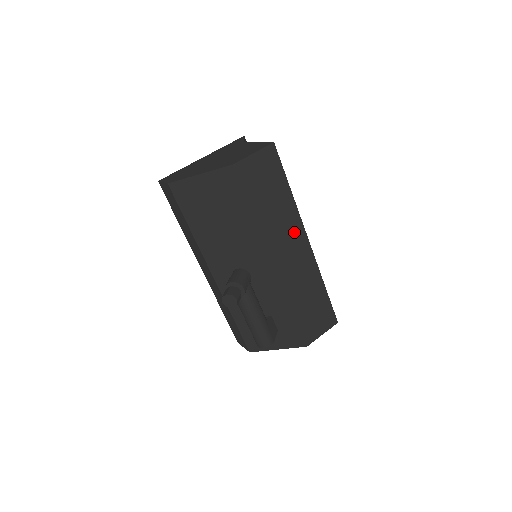
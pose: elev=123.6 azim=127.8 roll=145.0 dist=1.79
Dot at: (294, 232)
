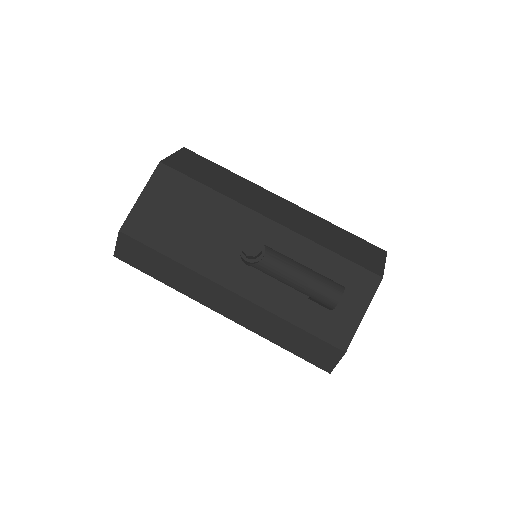
Dot at: (262, 194)
